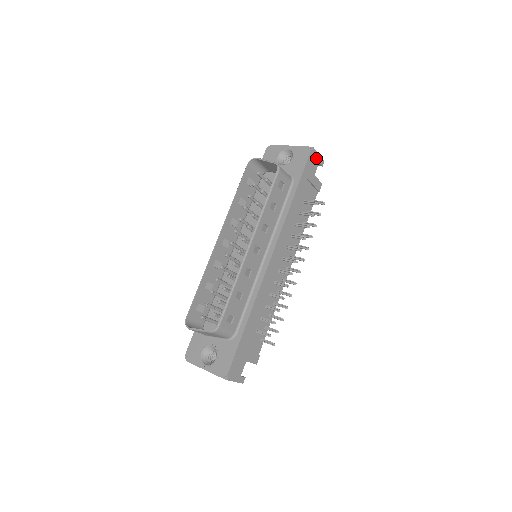
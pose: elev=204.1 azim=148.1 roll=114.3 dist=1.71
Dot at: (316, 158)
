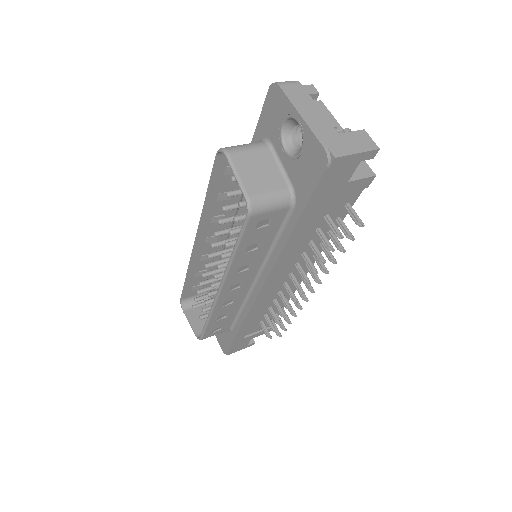
Dot at: (349, 162)
